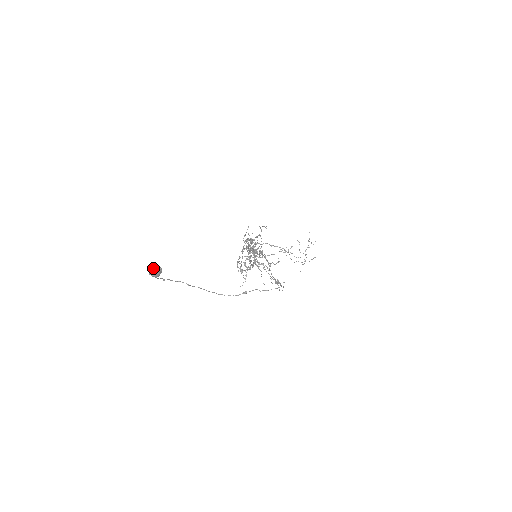
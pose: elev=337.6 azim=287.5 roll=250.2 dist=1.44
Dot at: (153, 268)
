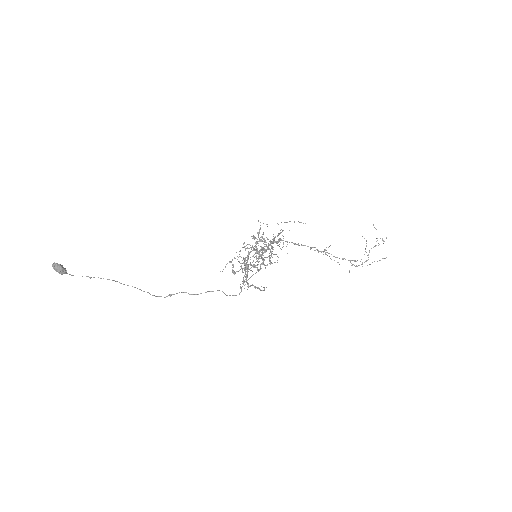
Dot at: (53, 266)
